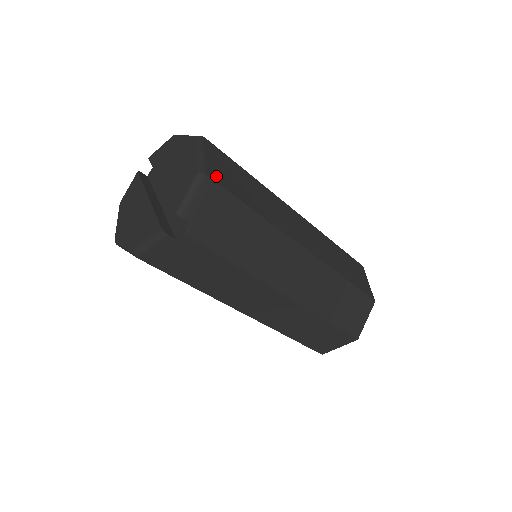
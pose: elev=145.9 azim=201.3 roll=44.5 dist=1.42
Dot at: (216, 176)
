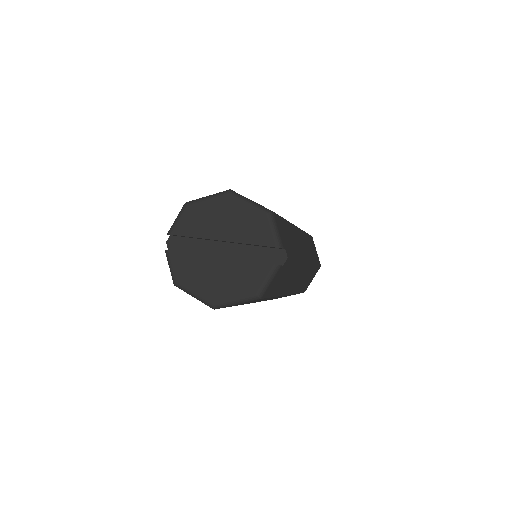
Dot at: occluded
